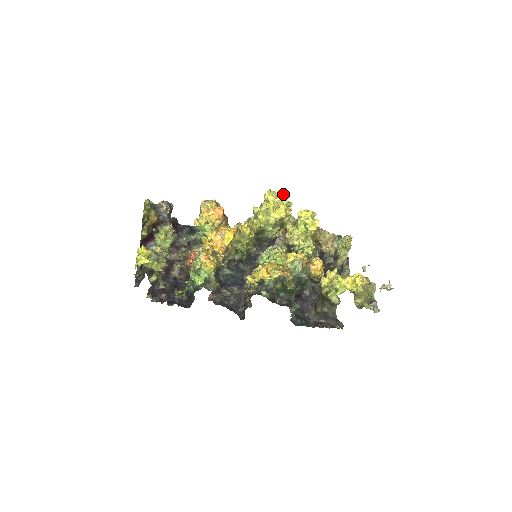
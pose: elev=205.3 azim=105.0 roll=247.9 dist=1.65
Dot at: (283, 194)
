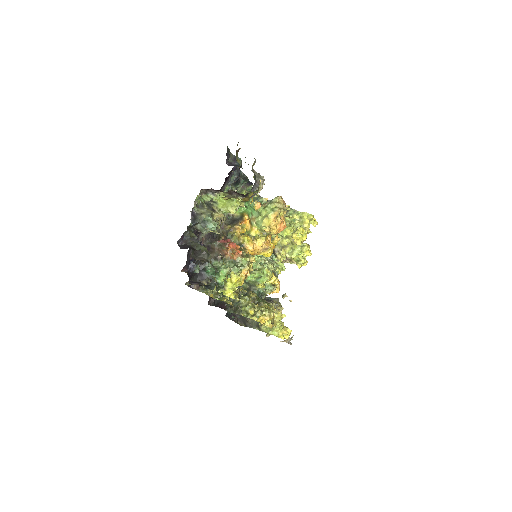
Dot at: (313, 223)
